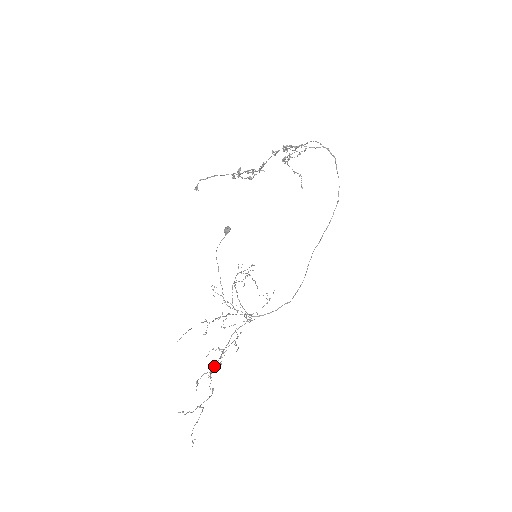
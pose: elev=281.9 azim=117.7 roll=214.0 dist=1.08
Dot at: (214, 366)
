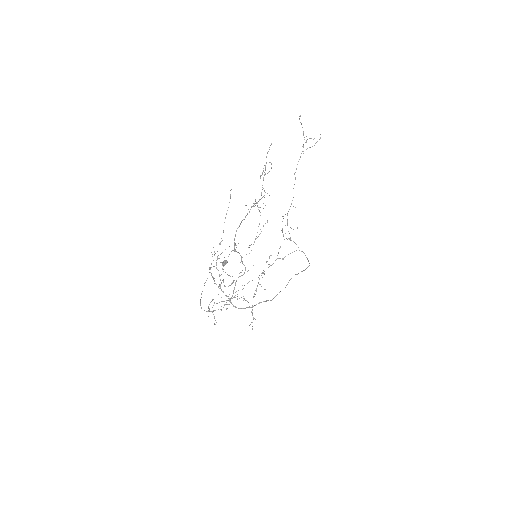
Dot at: (265, 192)
